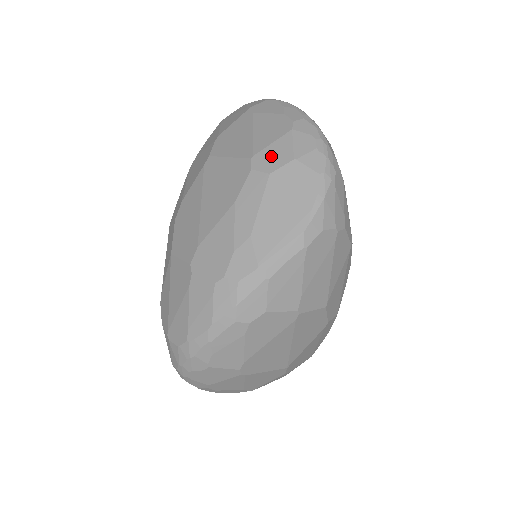
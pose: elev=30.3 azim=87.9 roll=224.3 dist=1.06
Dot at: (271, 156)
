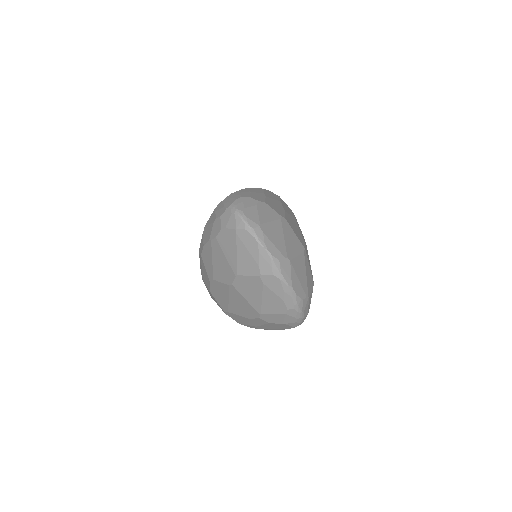
Dot at: (271, 318)
